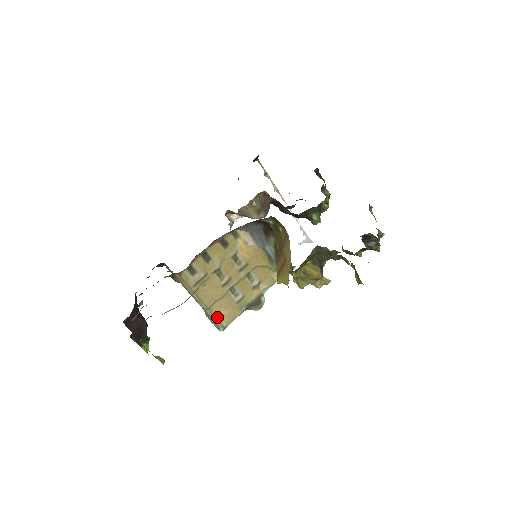
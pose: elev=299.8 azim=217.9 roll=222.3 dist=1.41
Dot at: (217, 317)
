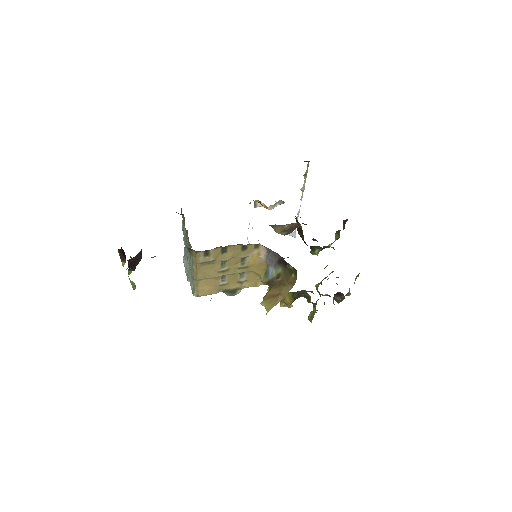
Dot at: (198, 288)
